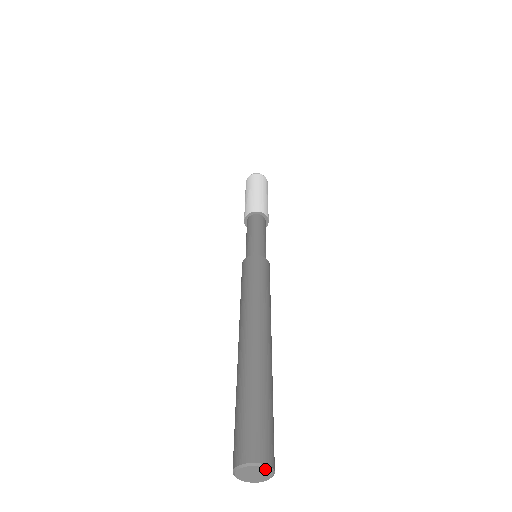
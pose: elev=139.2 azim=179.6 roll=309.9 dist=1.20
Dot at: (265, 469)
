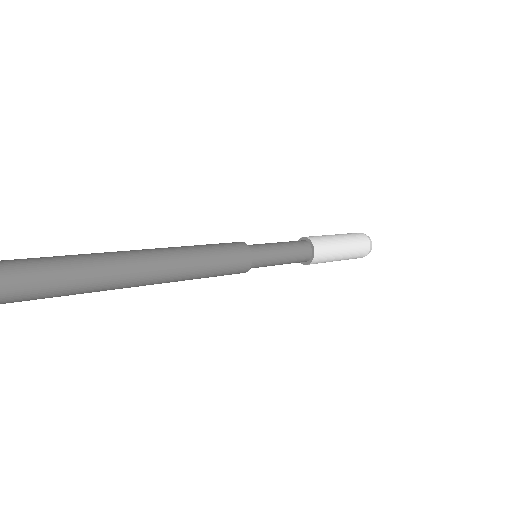
Dot at: out of frame
